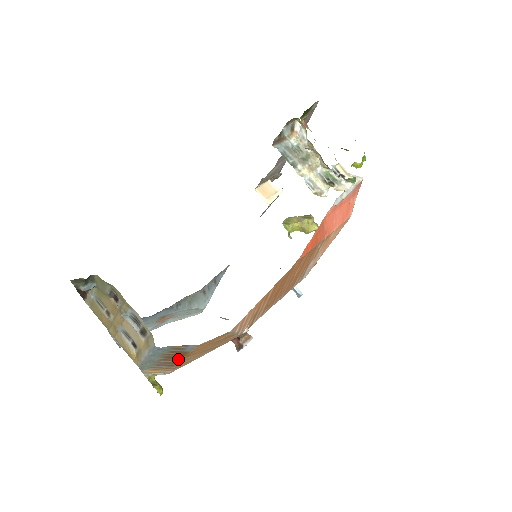
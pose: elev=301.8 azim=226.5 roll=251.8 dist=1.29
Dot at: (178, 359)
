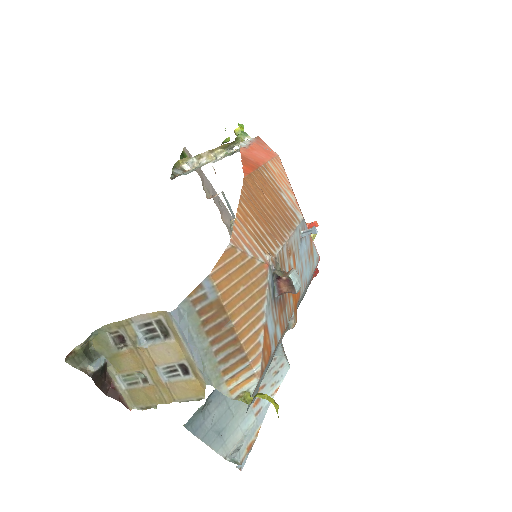
Dot at: (228, 328)
